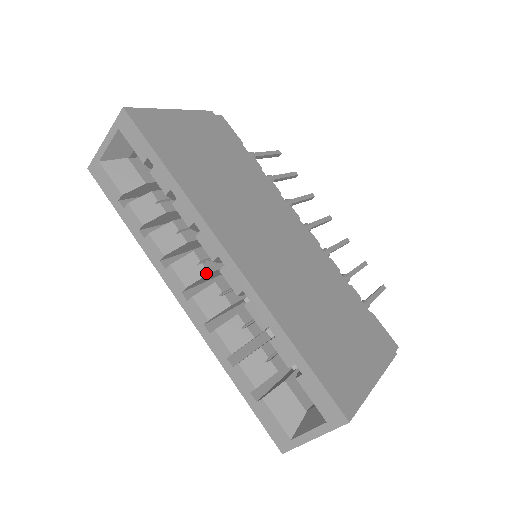
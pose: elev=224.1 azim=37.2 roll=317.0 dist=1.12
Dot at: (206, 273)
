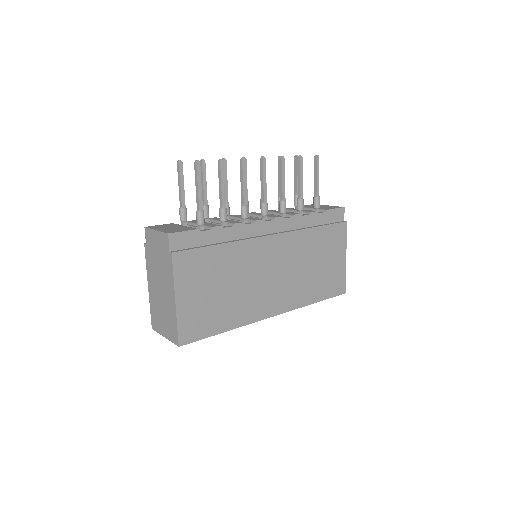
Dot at: occluded
